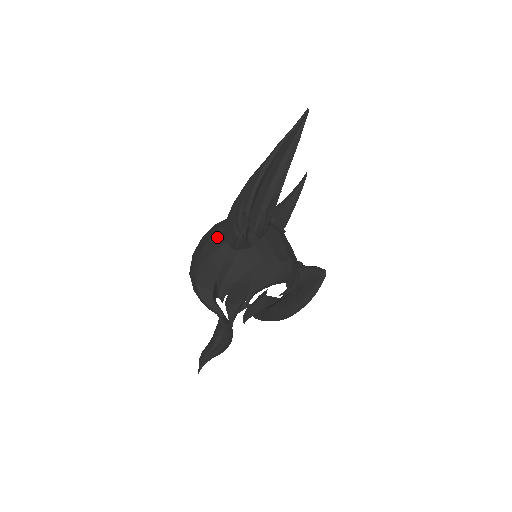
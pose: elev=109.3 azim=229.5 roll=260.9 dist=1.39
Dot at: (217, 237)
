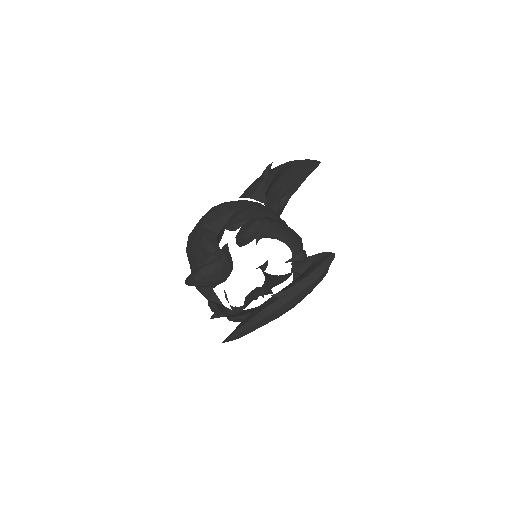
Dot at: occluded
